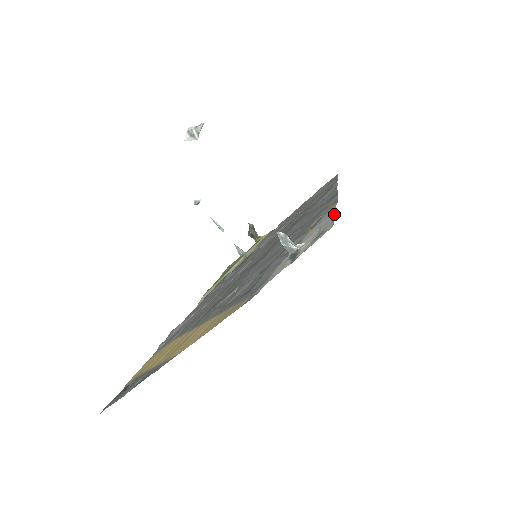
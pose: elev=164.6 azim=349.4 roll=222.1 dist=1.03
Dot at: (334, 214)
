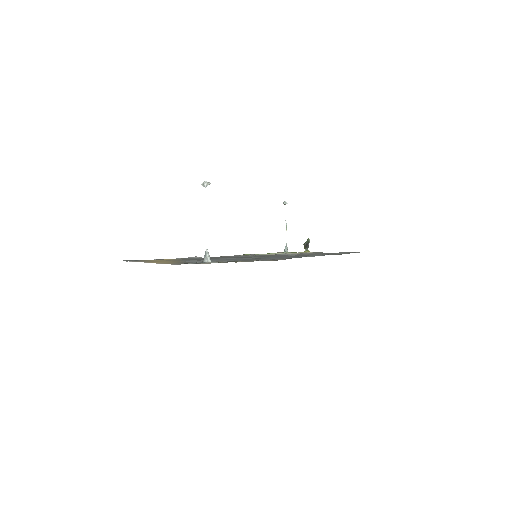
Dot at: (235, 261)
